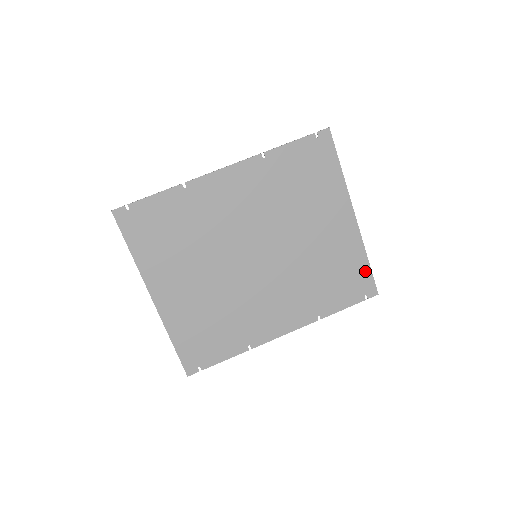
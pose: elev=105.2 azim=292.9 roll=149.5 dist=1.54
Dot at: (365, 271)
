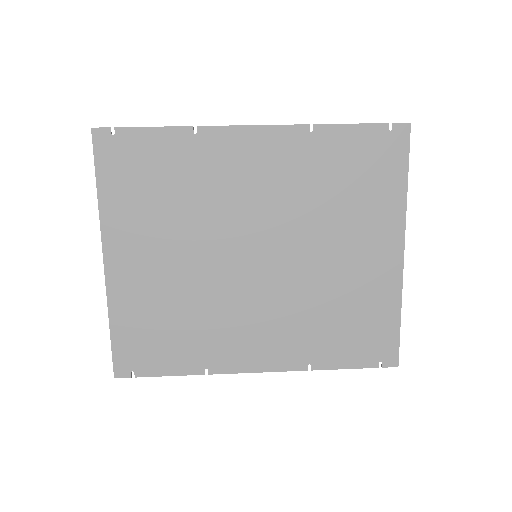
Dot at: (391, 329)
